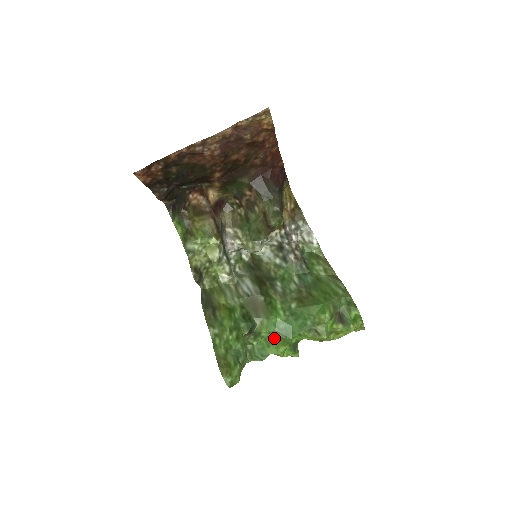
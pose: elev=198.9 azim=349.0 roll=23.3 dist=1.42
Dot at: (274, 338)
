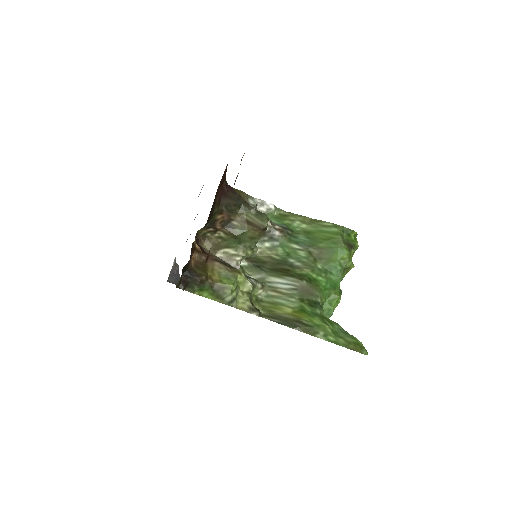
Dot at: (330, 298)
